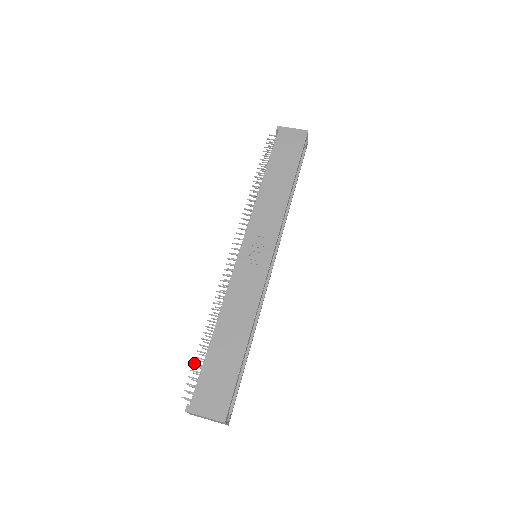
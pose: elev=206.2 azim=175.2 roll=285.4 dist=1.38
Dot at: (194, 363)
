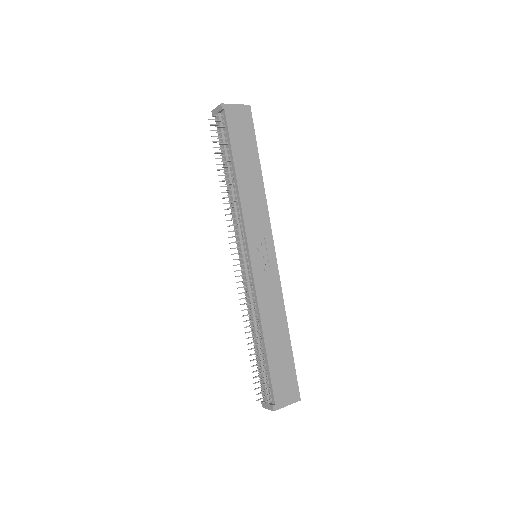
Dot at: (259, 373)
